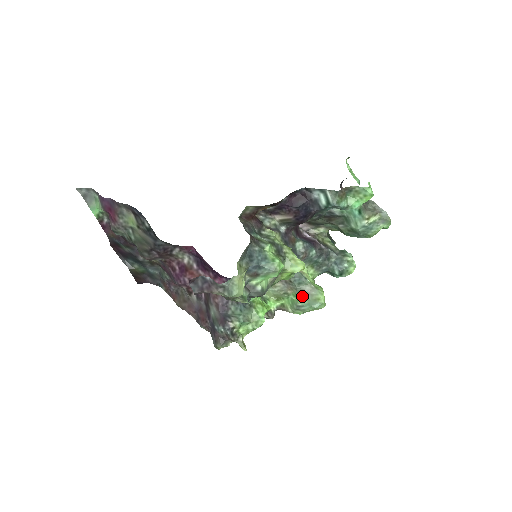
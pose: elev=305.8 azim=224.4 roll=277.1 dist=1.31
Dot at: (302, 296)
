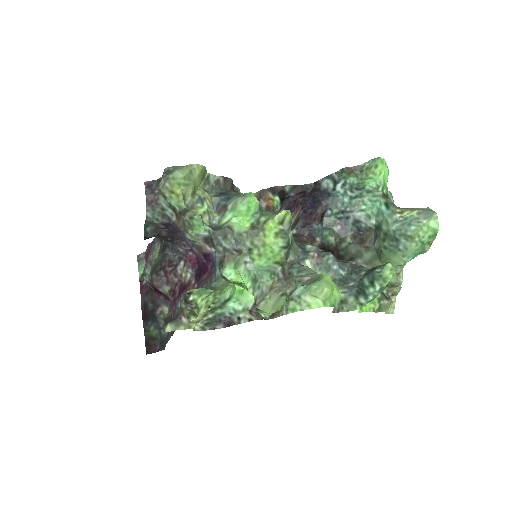
Dot at: occluded
